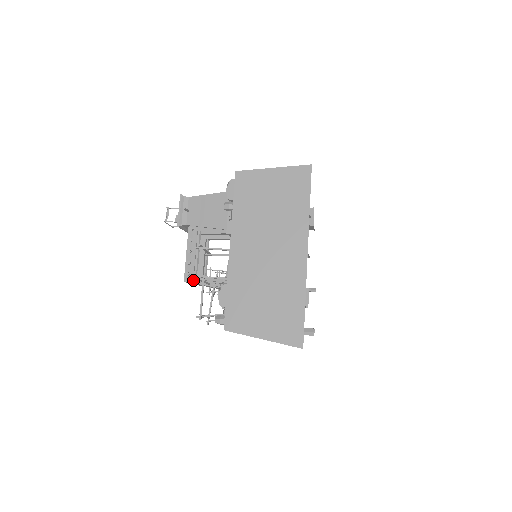
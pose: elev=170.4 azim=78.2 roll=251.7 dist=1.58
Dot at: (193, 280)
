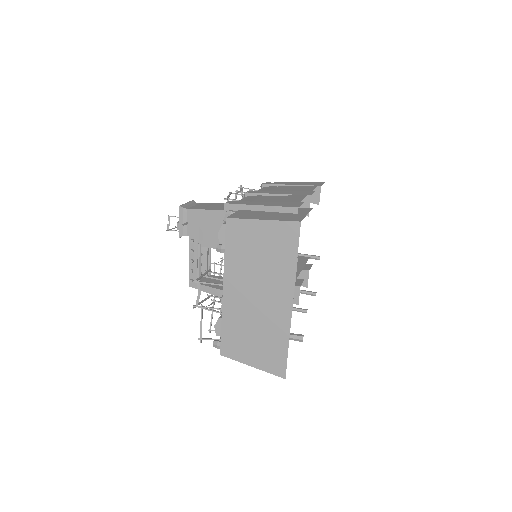
Dot at: occluded
